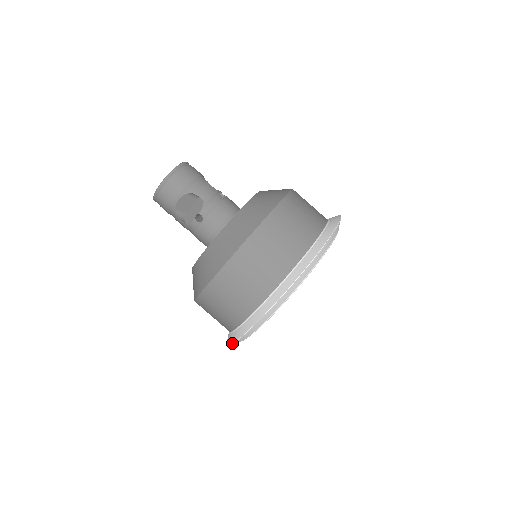
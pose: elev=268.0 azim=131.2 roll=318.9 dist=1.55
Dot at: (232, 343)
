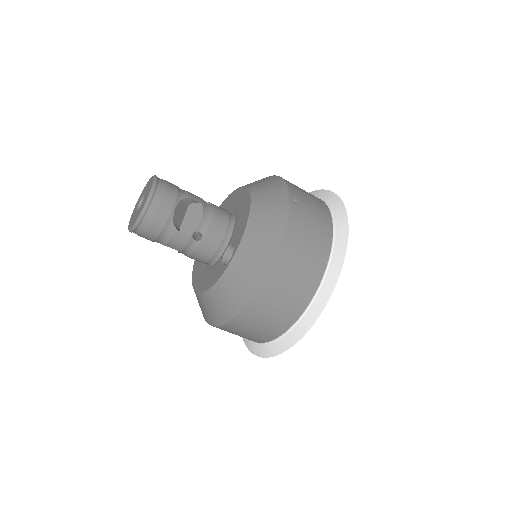
Dot at: occluded
